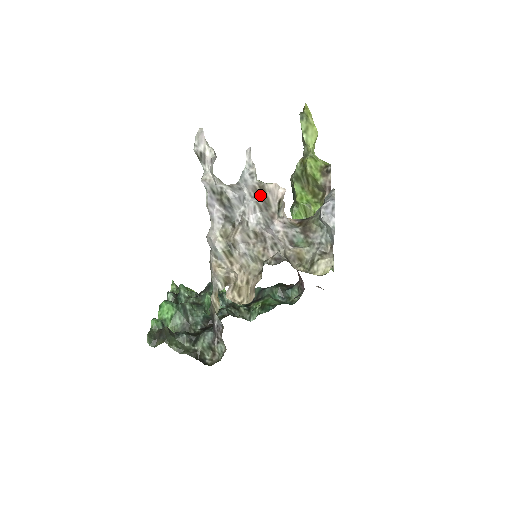
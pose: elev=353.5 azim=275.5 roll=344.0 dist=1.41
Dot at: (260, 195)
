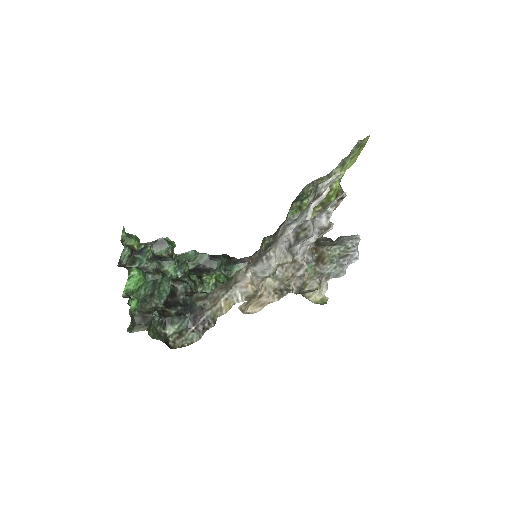
Dot at: (322, 233)
